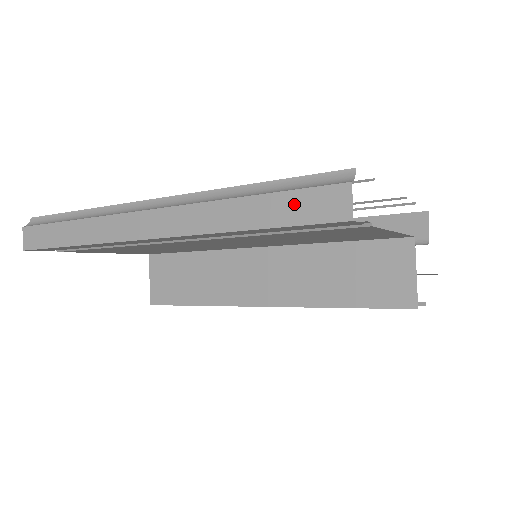
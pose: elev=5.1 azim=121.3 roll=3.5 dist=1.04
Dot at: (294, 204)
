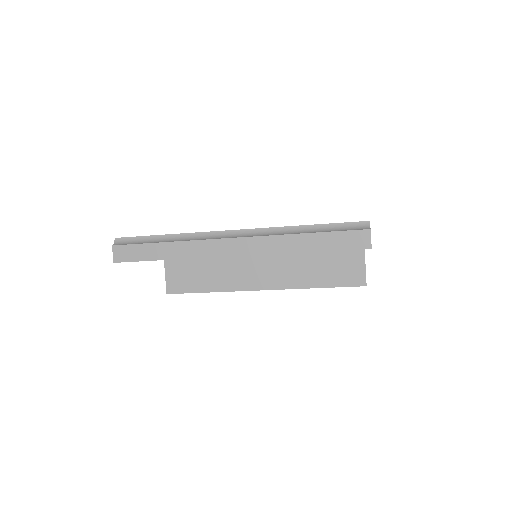
Dot at: (338, 239)
